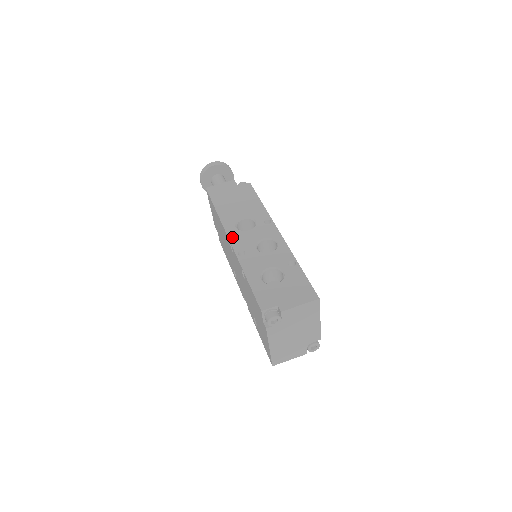
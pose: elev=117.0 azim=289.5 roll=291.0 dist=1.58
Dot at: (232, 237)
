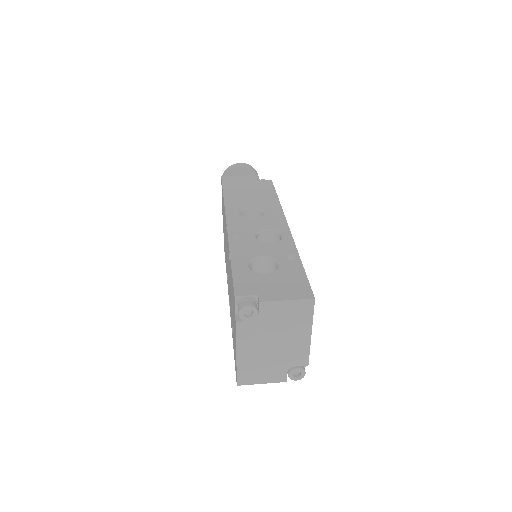
Dot at: (231, 221)
